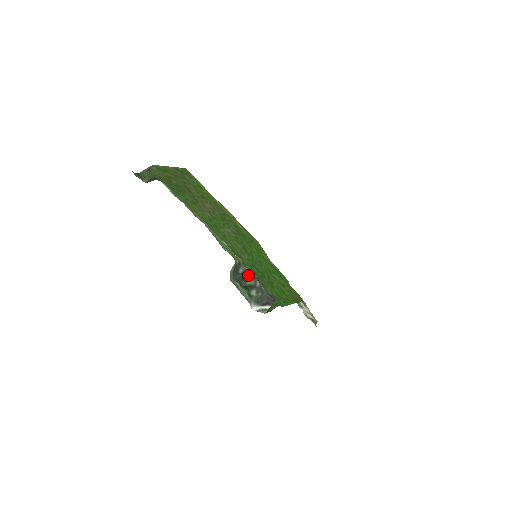
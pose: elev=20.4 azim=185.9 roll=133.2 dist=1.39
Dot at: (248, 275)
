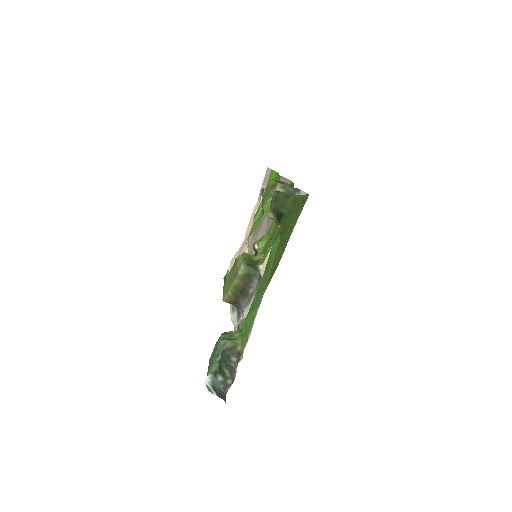
Dot at: (232, 369)
